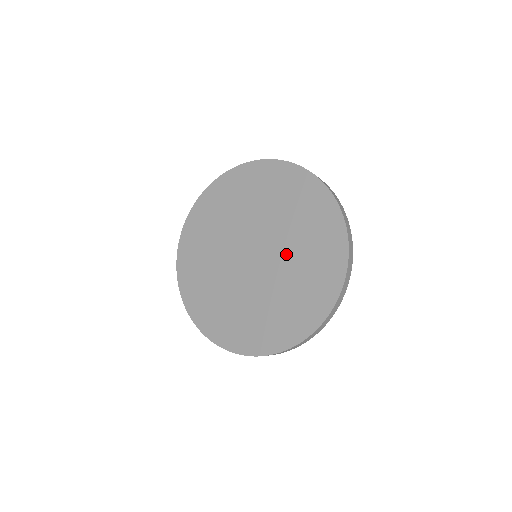
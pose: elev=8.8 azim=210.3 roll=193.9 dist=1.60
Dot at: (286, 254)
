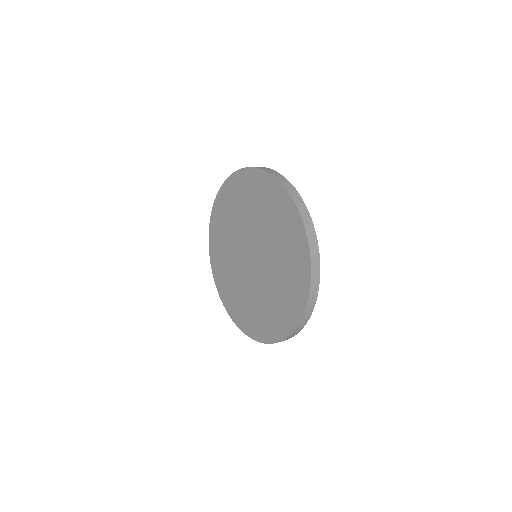
Dot at: (268, 279)
